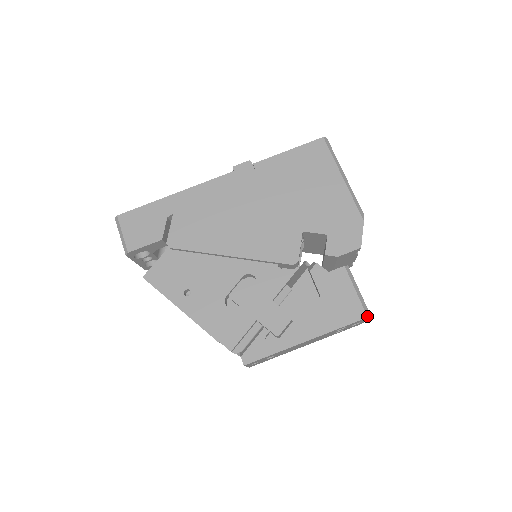
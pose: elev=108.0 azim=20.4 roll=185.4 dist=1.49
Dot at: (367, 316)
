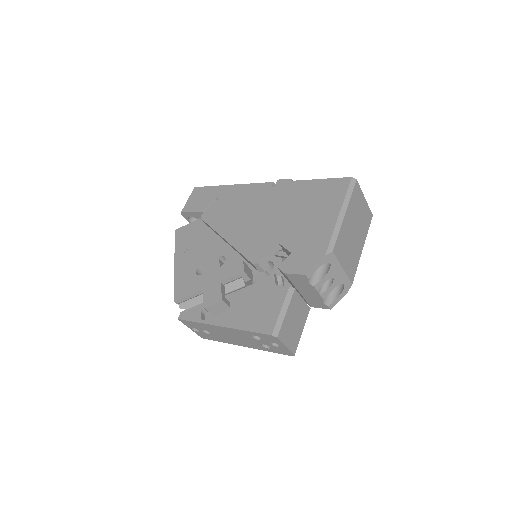
Dot at: (272, 334)
